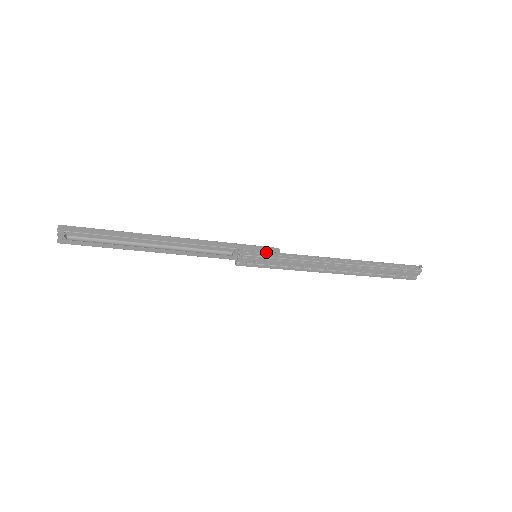
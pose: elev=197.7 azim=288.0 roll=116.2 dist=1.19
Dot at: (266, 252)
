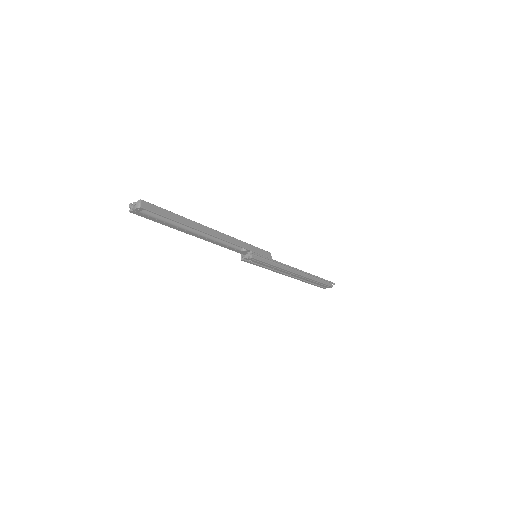
Dot at: (266, 257)
